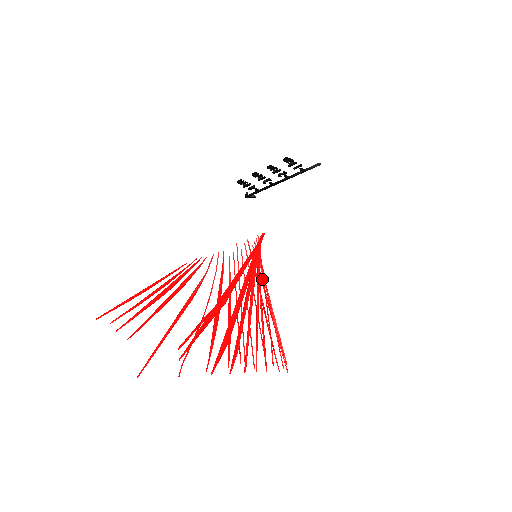
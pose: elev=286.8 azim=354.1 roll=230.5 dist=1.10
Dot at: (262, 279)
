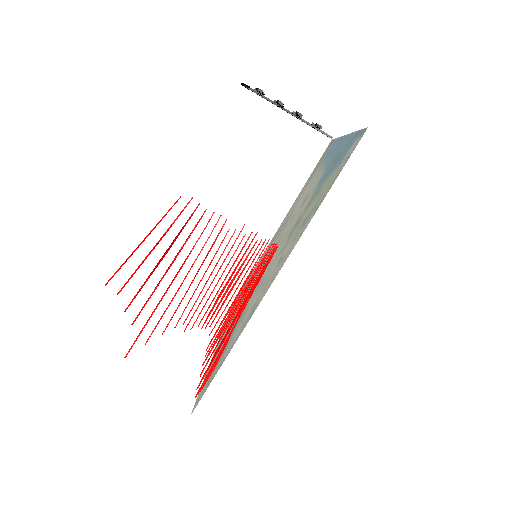
Dot at: occluded
